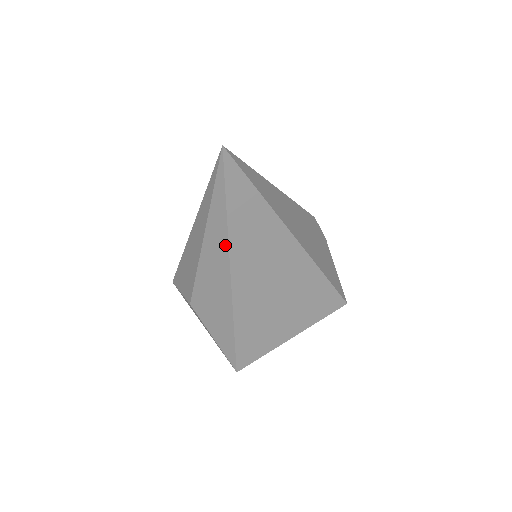
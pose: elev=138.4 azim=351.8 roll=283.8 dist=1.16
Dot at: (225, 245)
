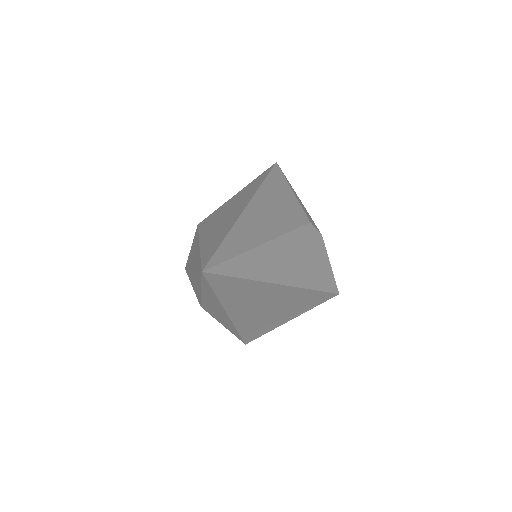
Dot at: (219, 305)
